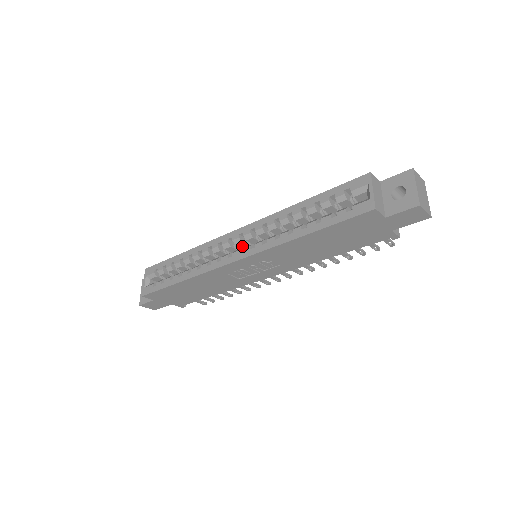
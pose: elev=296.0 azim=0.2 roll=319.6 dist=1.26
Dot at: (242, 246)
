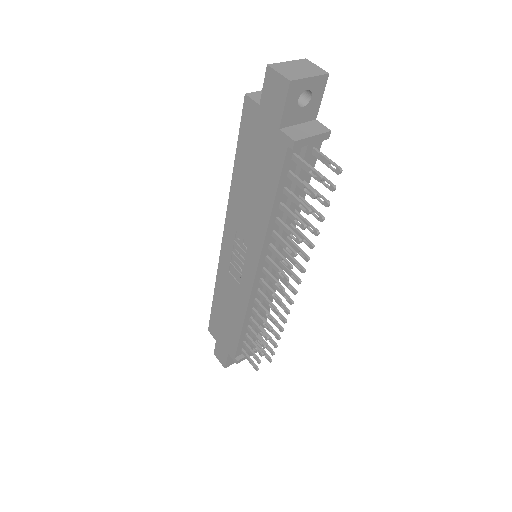
Dot at: occluded
